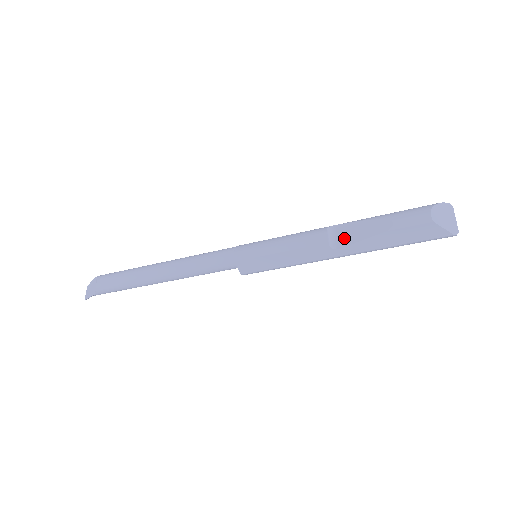
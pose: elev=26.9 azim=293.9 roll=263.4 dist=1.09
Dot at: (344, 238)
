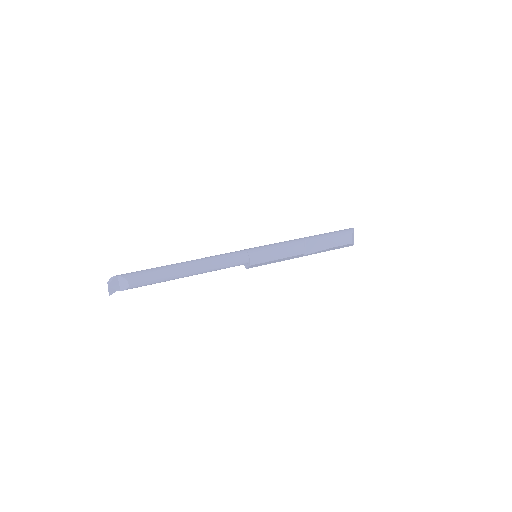
Dot at: (310, 249)
